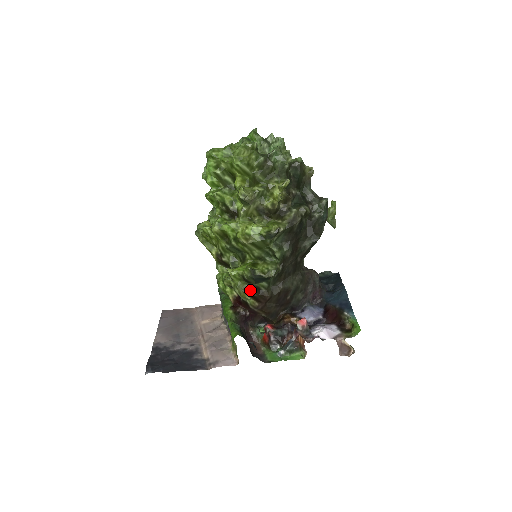
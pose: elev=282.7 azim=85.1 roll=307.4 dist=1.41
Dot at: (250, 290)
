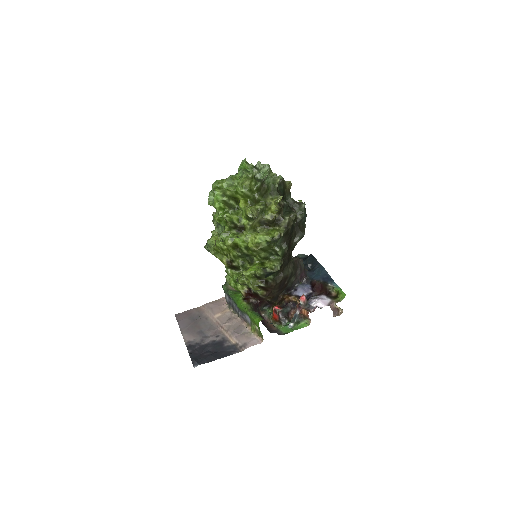
Dot at: (261, 284)
